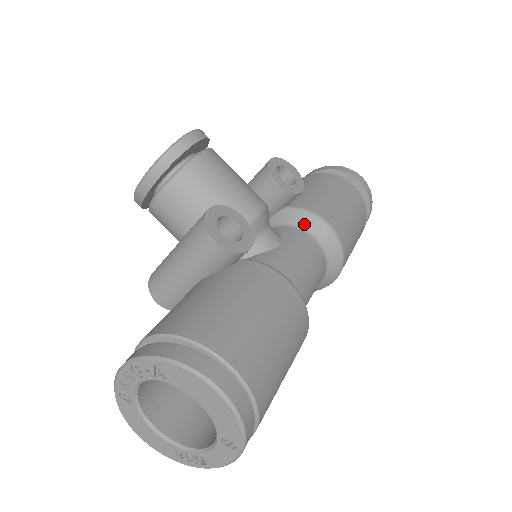
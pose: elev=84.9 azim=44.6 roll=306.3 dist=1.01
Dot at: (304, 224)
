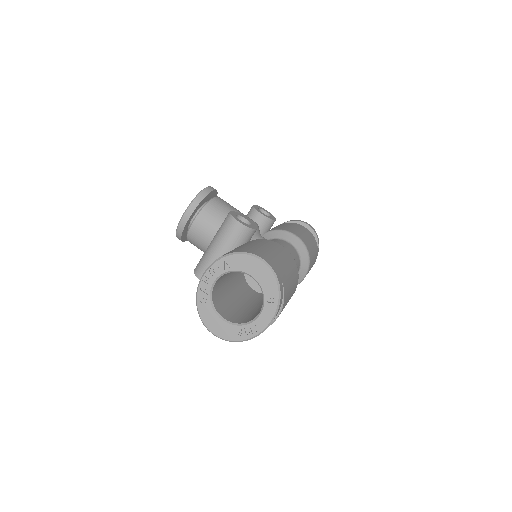
Dot at: (281, 237)
